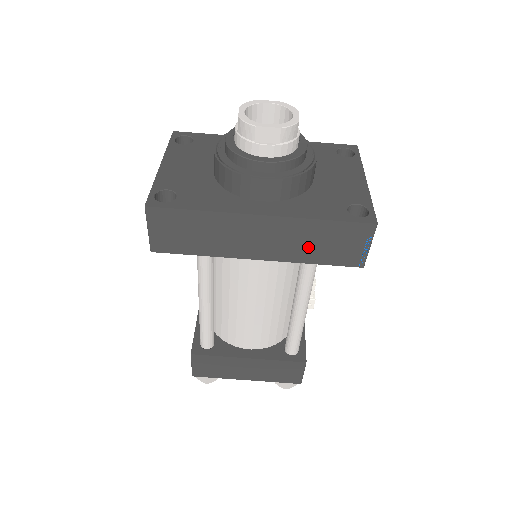
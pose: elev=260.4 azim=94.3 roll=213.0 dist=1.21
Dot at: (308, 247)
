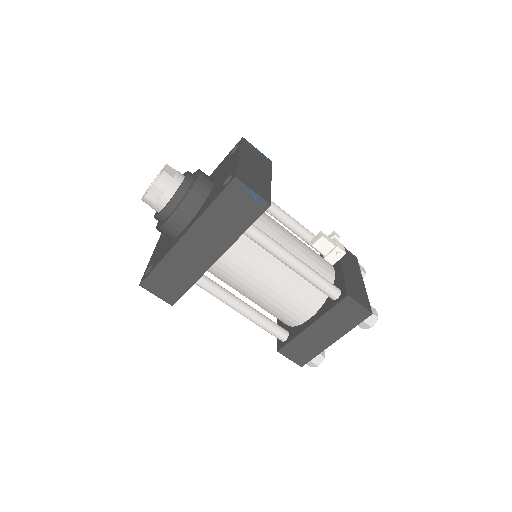
Dot at: (227, 227)
